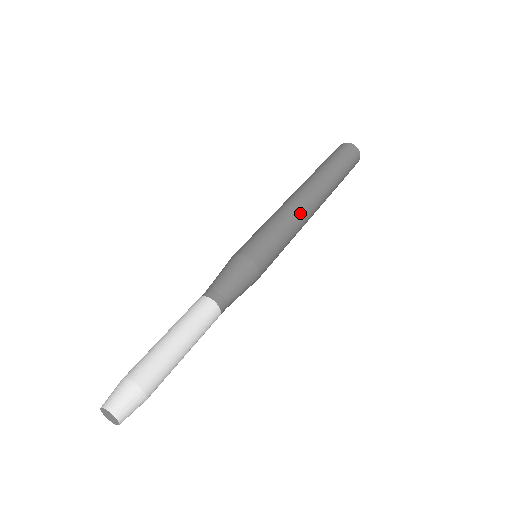
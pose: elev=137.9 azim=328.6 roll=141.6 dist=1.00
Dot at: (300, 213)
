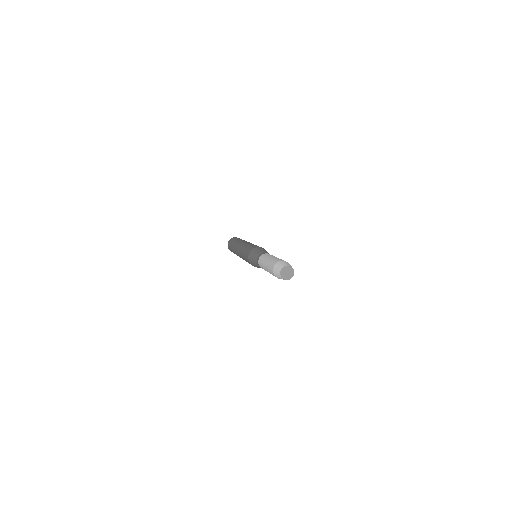
Dot at: occluded
